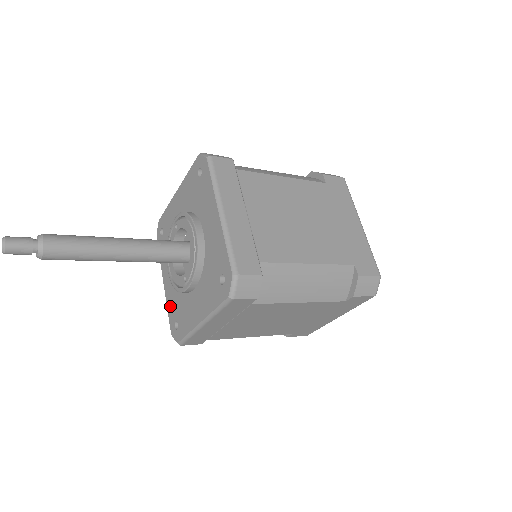
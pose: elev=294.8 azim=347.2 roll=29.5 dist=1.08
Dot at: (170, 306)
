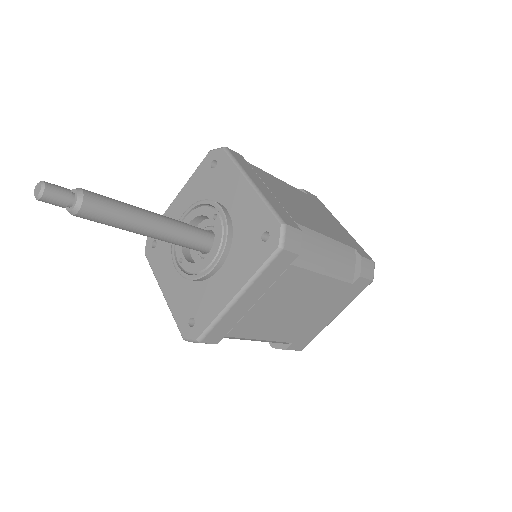
Dot at: occluded
